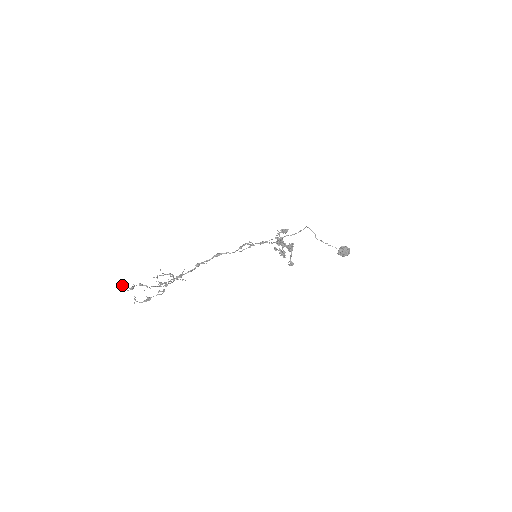
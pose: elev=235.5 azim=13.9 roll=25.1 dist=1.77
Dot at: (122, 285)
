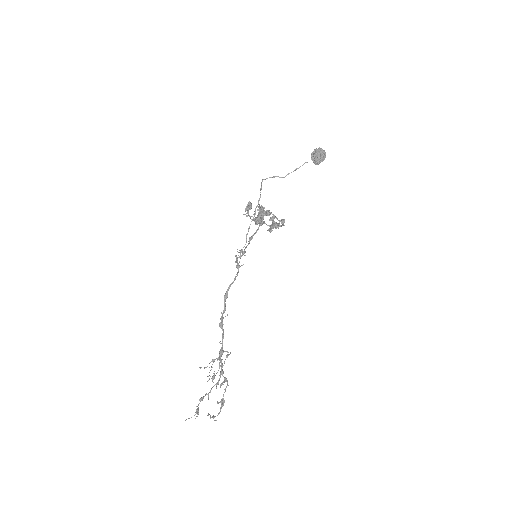
Dot at: (185, 420)
